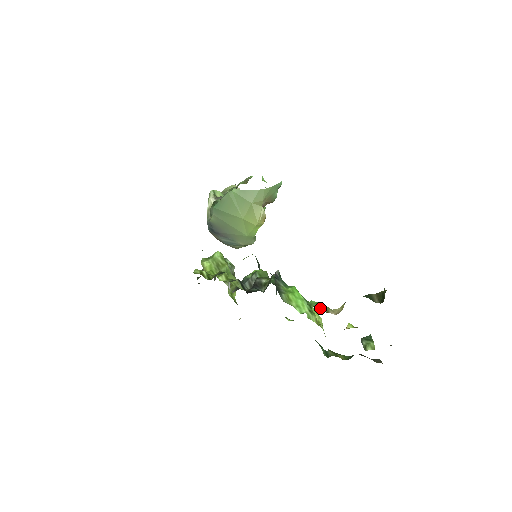
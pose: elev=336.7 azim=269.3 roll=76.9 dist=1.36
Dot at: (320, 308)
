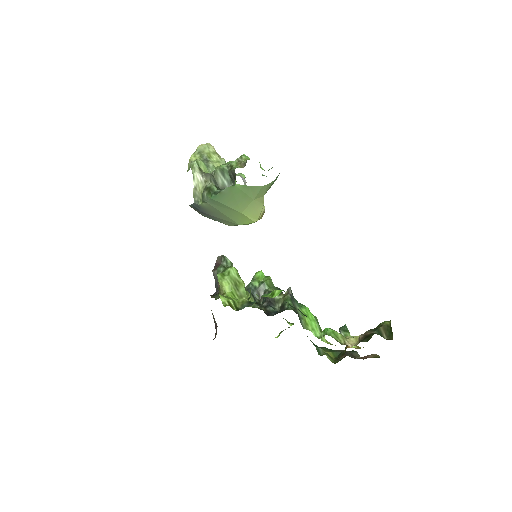
Dot at: (337, 338)
